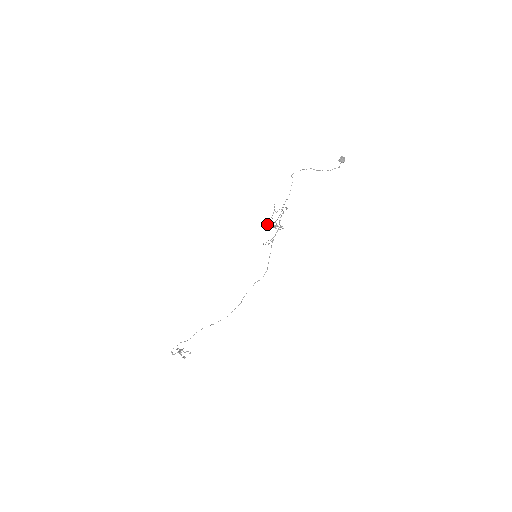
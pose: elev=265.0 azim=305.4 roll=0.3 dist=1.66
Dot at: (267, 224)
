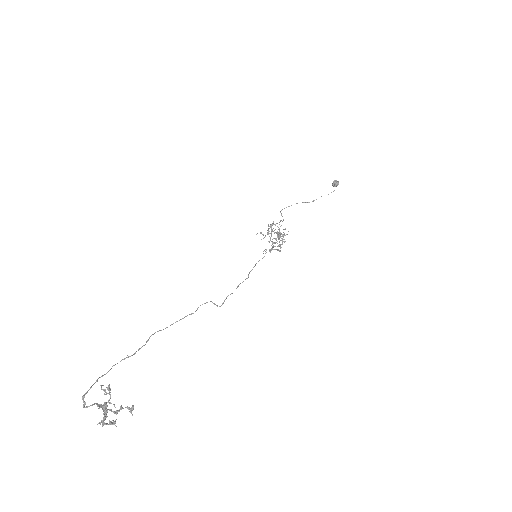
Dot at: (263, 234)
